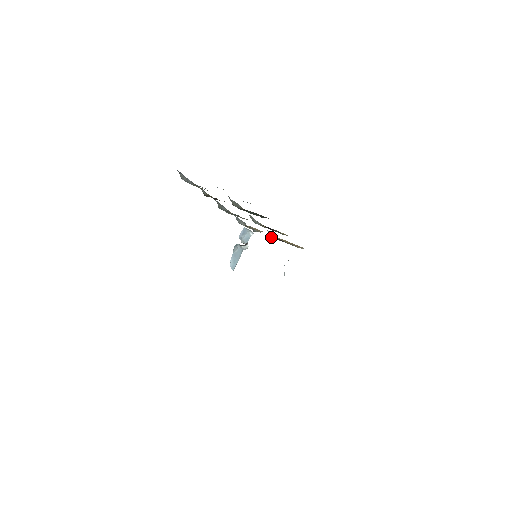
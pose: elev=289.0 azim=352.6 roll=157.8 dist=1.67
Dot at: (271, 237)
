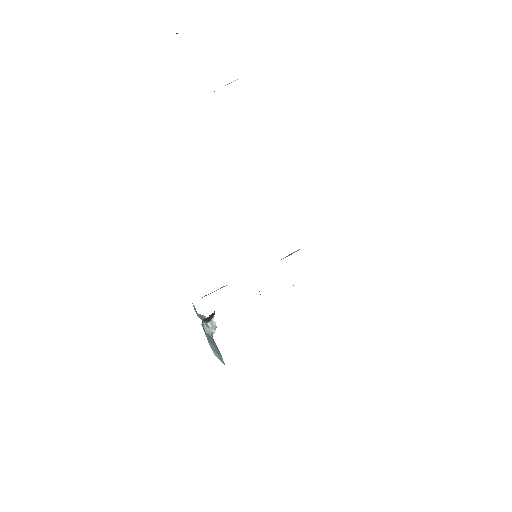
Dot at: occluded
